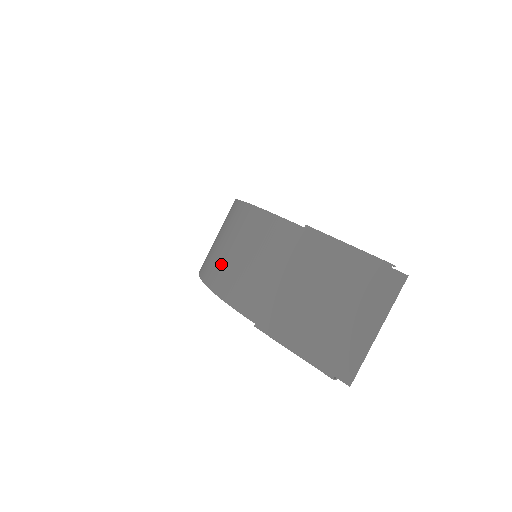
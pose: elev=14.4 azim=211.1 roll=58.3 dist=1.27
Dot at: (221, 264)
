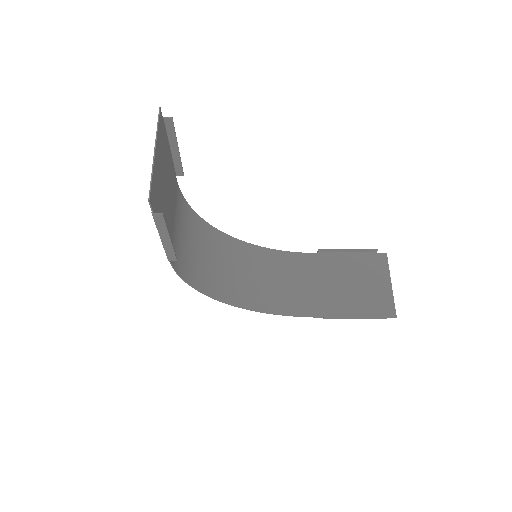
Dot at: (194, 266)
